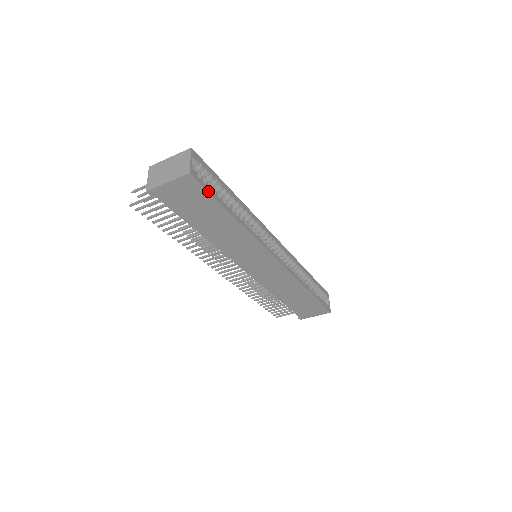
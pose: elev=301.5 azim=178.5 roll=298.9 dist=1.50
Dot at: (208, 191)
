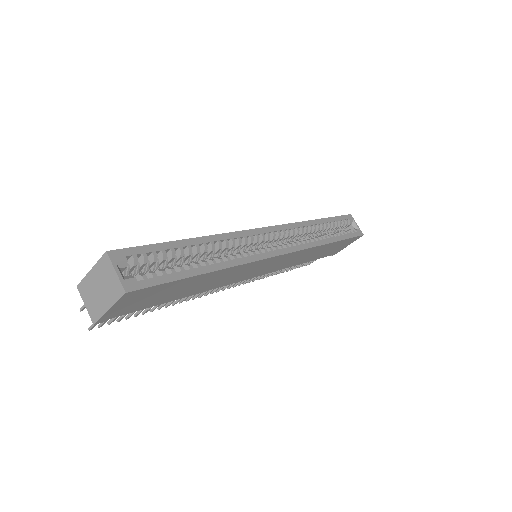
Dot at: (161, 283)
